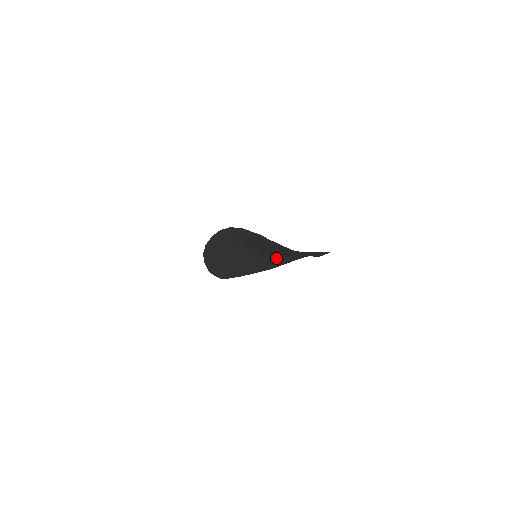
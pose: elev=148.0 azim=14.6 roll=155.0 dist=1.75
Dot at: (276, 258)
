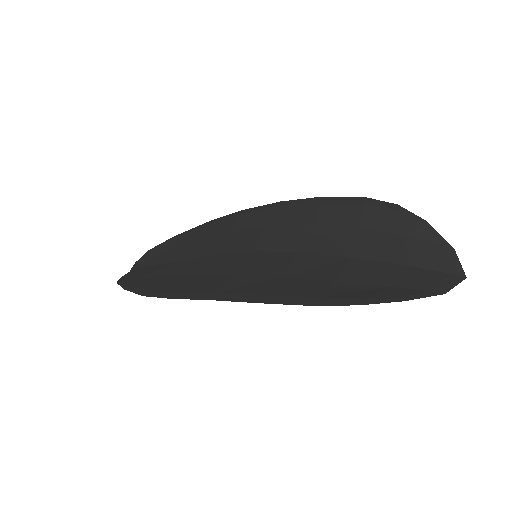
Dot at: (266, 230)
